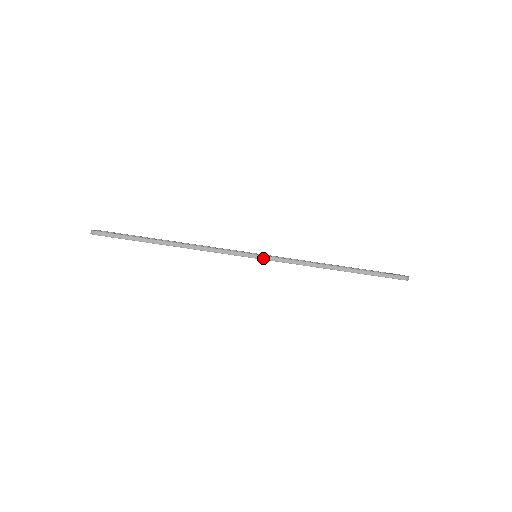
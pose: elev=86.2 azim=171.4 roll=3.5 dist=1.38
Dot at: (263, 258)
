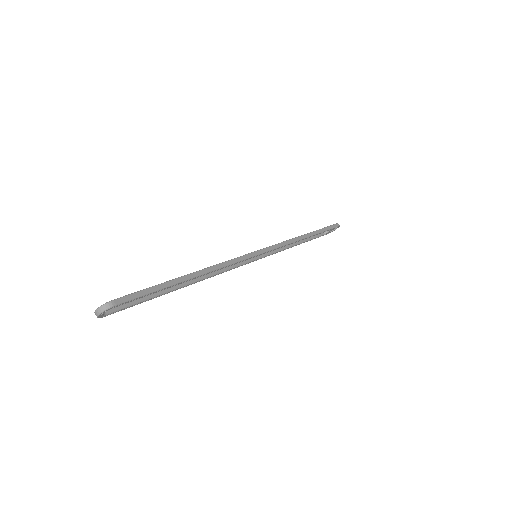
Dot at: (266, 250)
